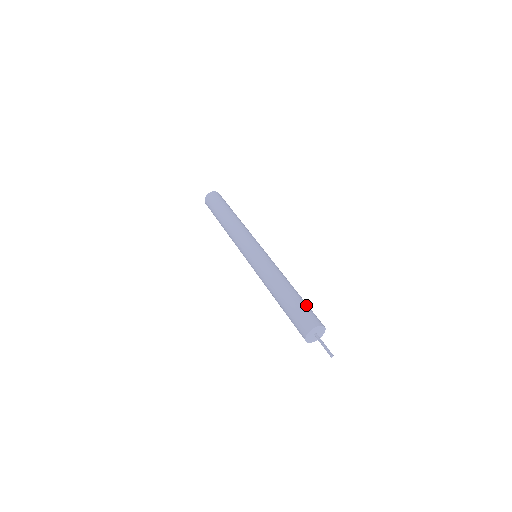
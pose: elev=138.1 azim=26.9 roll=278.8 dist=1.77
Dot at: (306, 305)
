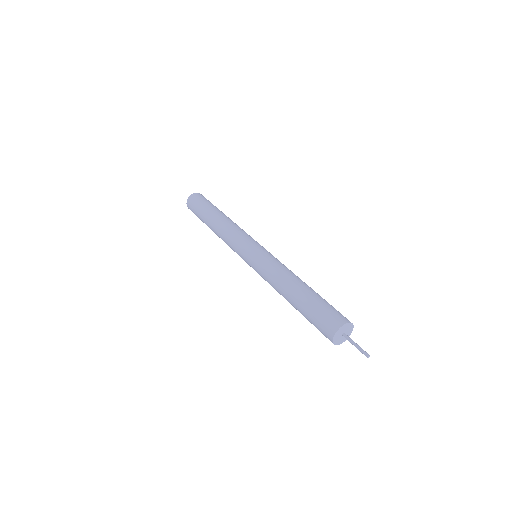
Dot at: (321, 303)
